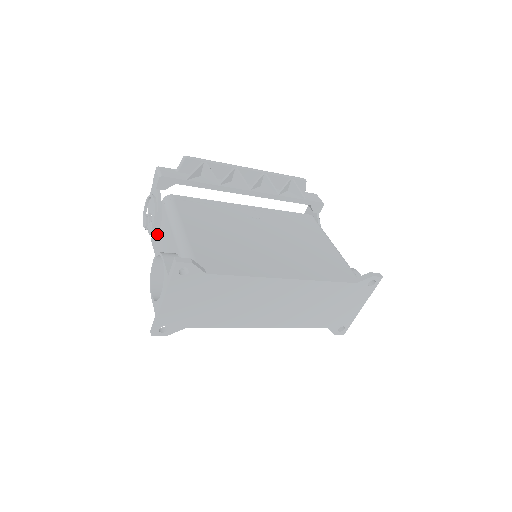
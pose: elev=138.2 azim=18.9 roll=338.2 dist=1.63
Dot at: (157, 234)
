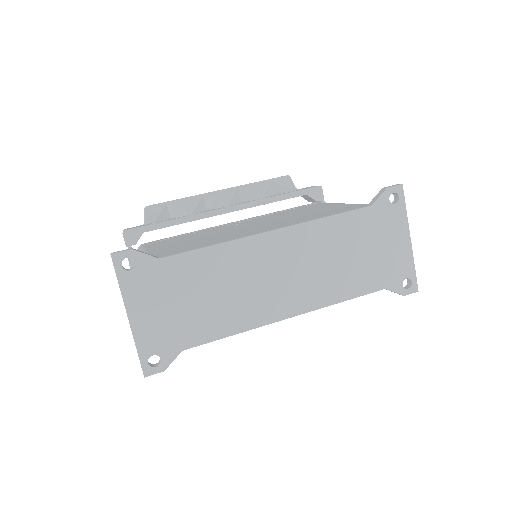
Dot at: occluded
